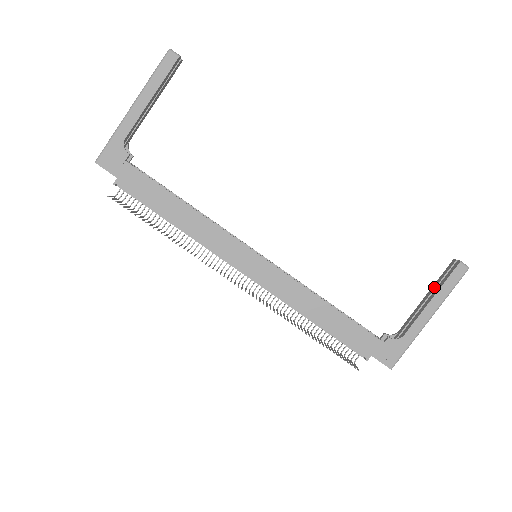
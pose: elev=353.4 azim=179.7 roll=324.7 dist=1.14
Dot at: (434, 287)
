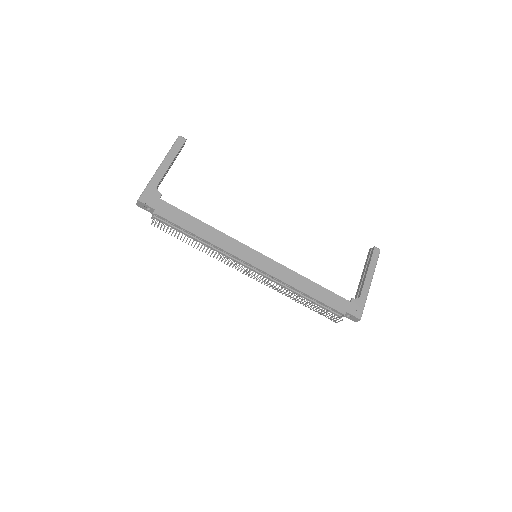
Dot at: (365, 266)
